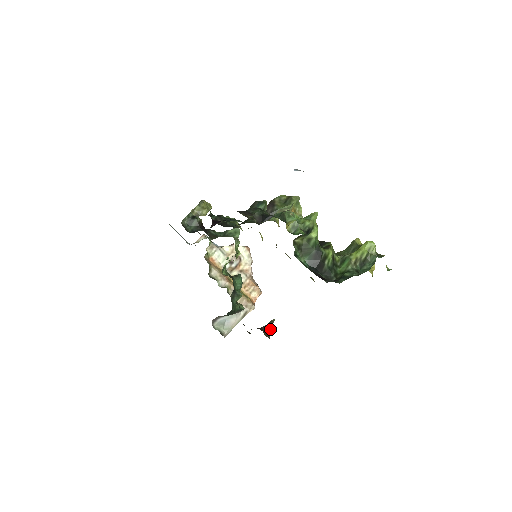
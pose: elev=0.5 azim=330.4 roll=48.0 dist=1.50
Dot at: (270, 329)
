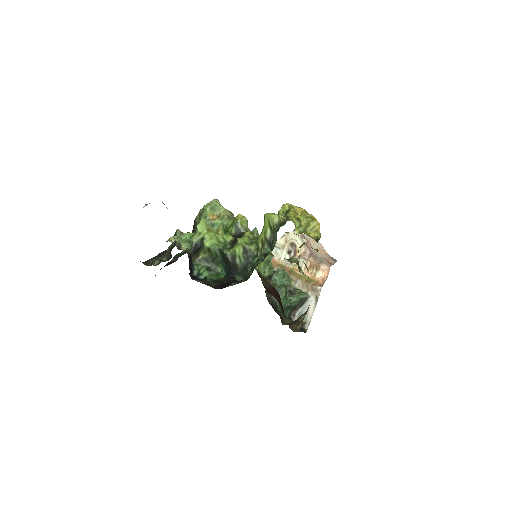
Dot at: (302, 319)
